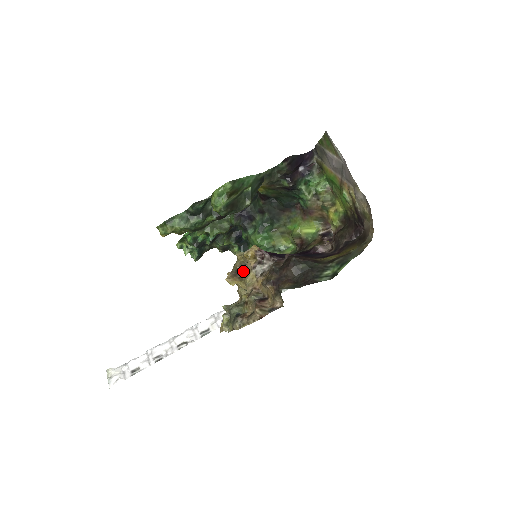
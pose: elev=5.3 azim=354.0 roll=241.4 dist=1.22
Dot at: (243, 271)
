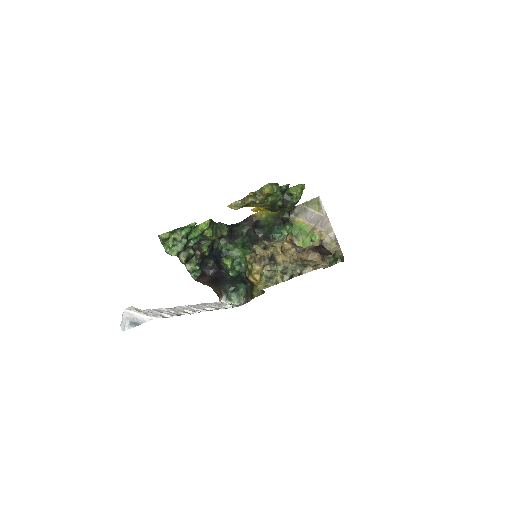
Dot at: occluded
